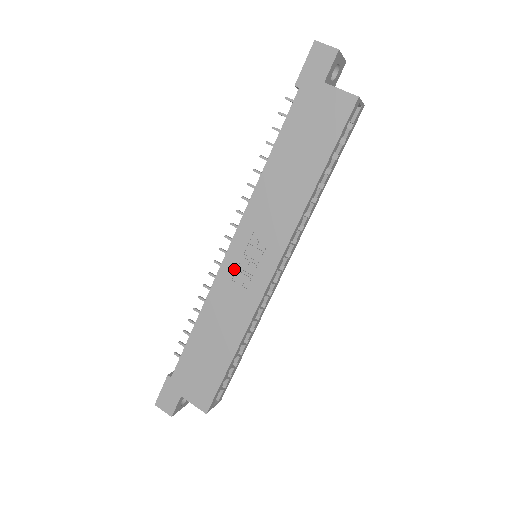
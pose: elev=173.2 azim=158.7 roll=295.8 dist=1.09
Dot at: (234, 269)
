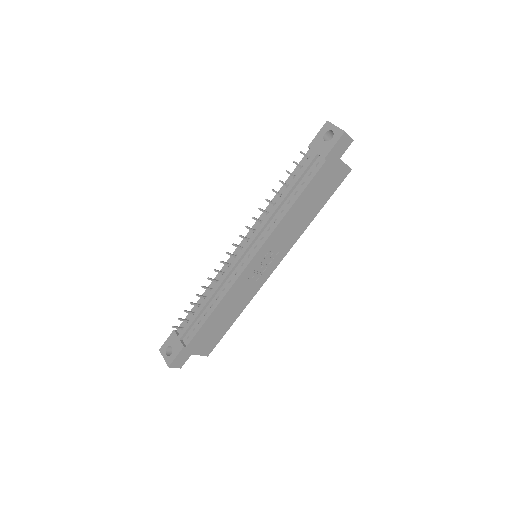
Dot at: (251, 272)
